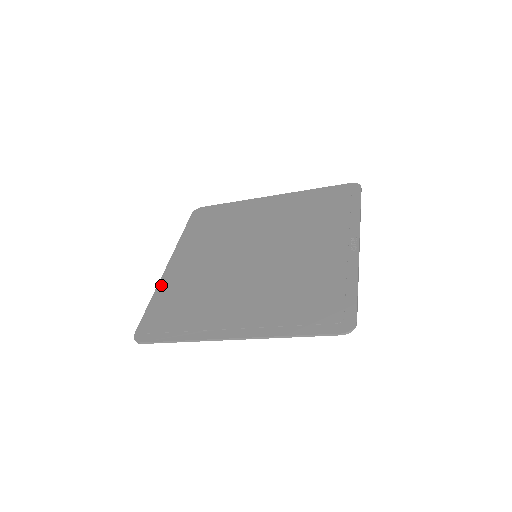
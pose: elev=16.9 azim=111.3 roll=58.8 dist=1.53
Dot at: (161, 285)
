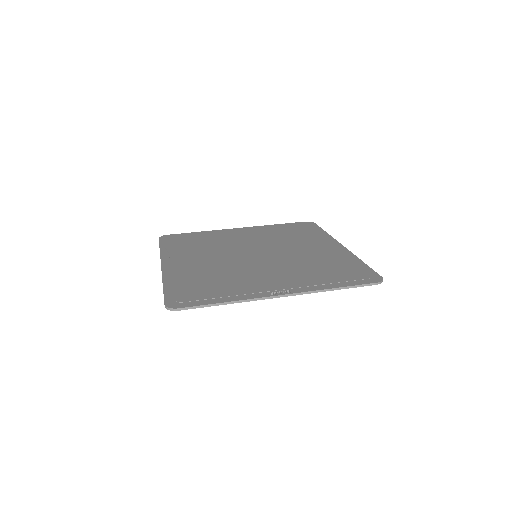
Dot at: (216, 231)
